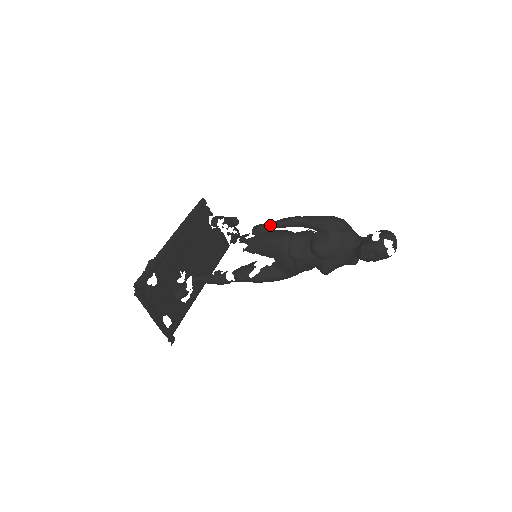
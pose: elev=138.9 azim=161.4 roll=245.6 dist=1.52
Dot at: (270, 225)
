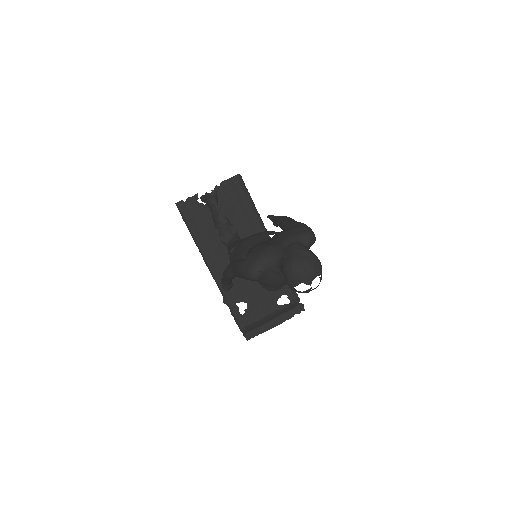
Dot at: (225, 284)
